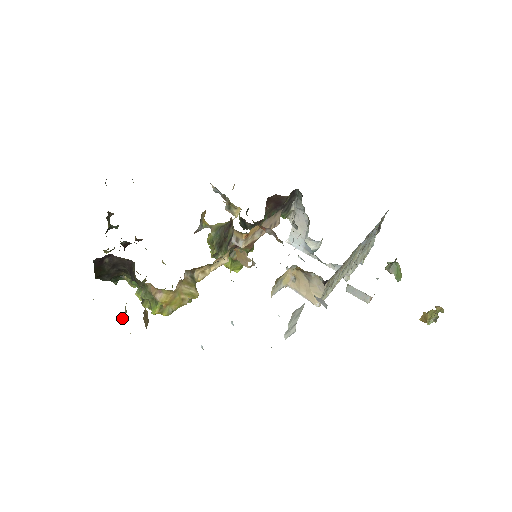
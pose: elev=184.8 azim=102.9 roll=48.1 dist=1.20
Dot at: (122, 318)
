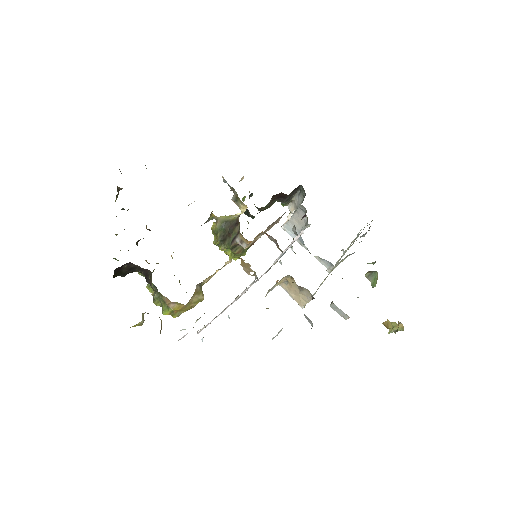
Dot at: (139, 323)
